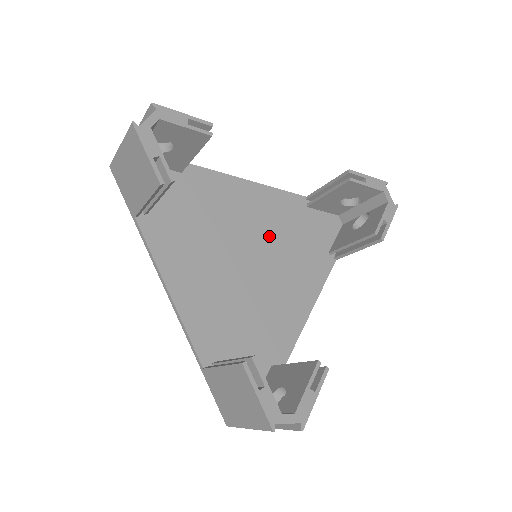
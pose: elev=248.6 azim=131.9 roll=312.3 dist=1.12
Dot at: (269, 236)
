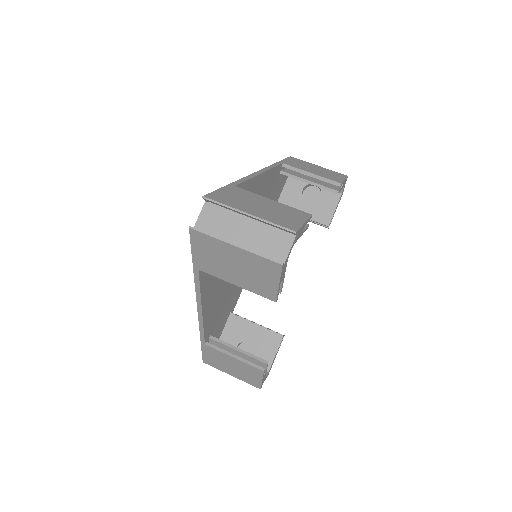
Dot at: occluded
